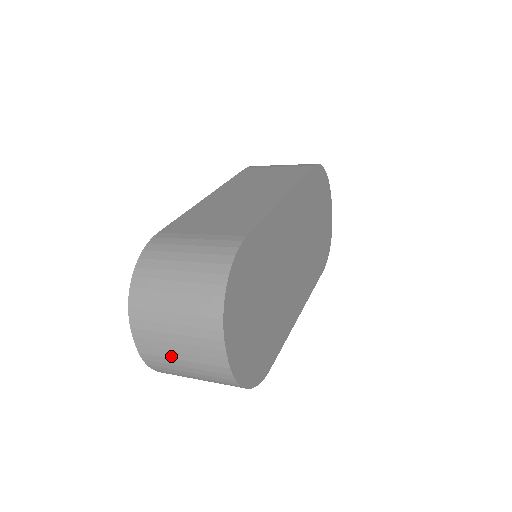
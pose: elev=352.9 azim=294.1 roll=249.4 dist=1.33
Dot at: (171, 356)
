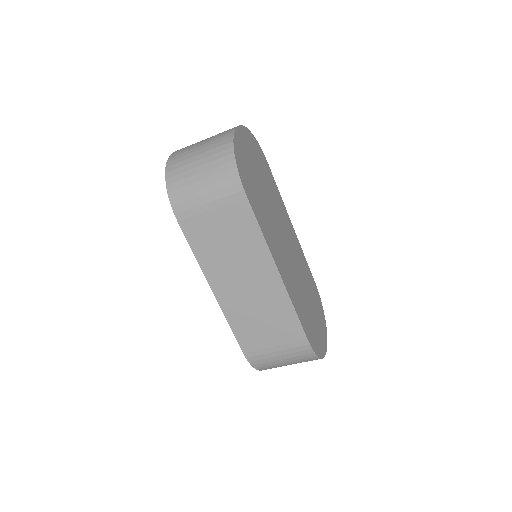
Dot at: (195, 145)
